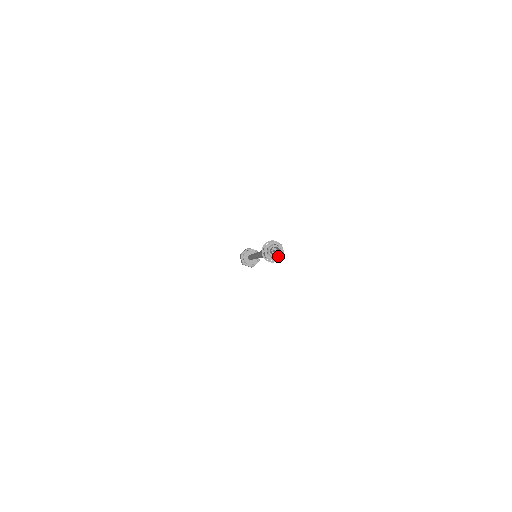
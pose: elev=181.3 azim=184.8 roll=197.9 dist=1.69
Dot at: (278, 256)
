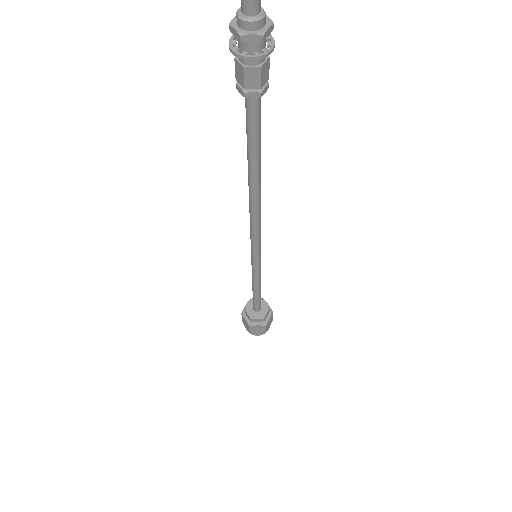
Dot at: (250, 21)
